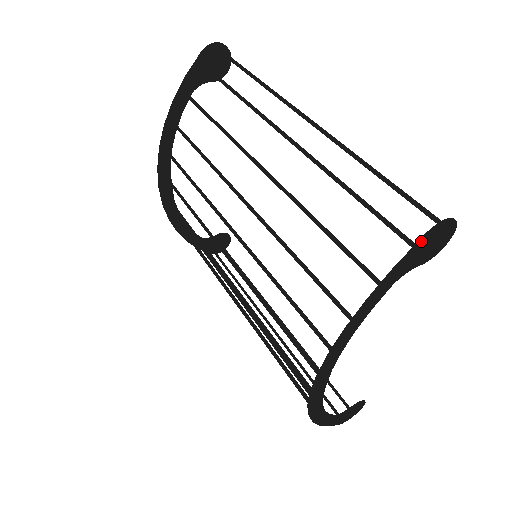
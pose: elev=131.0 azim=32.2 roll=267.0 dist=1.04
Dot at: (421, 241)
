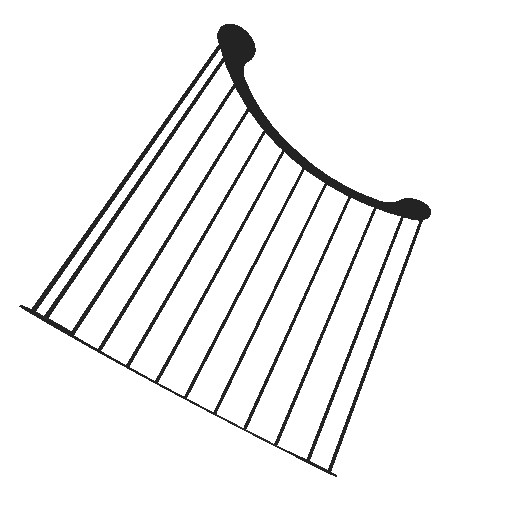
Dot at: (31, 313)
